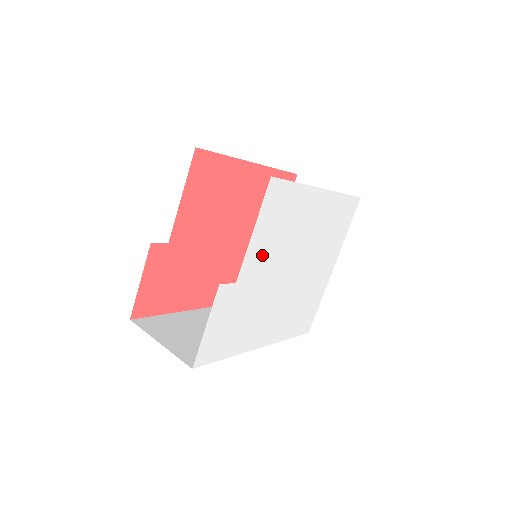
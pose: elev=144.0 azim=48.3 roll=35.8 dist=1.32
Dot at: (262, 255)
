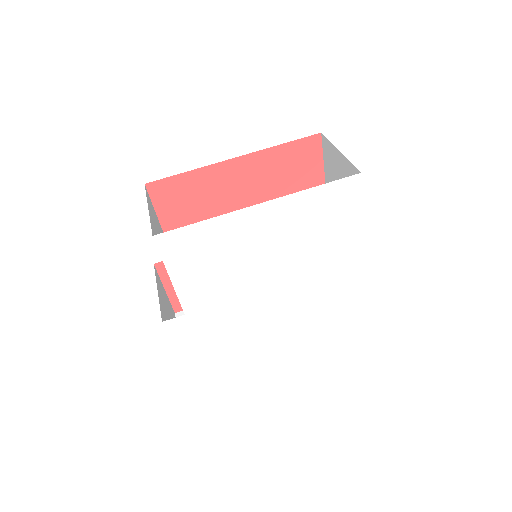
Dot at: (204, 287)
